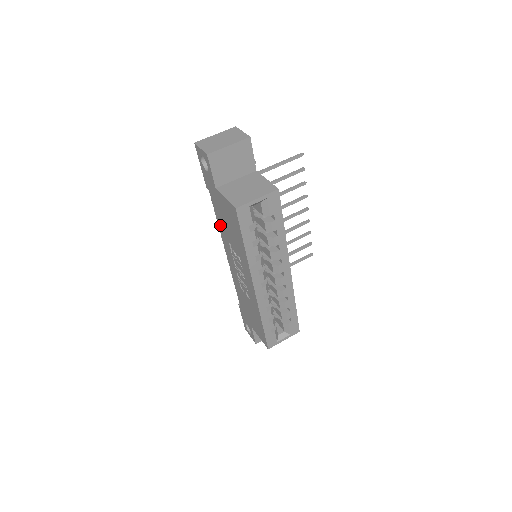
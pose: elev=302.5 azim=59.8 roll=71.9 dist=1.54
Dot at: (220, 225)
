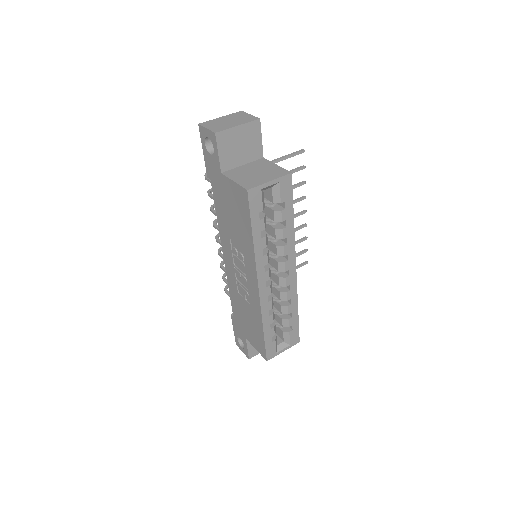
Dot at: (220, 219)
